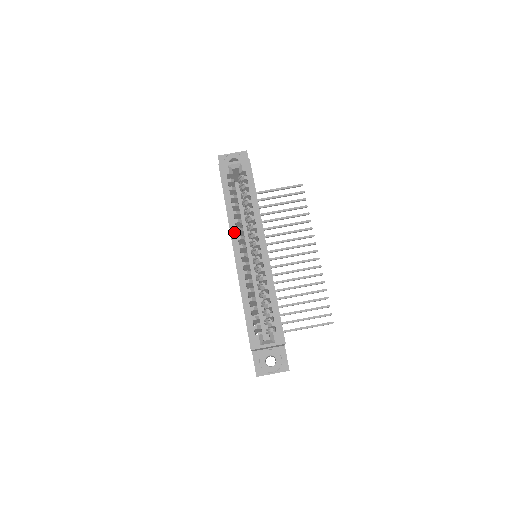
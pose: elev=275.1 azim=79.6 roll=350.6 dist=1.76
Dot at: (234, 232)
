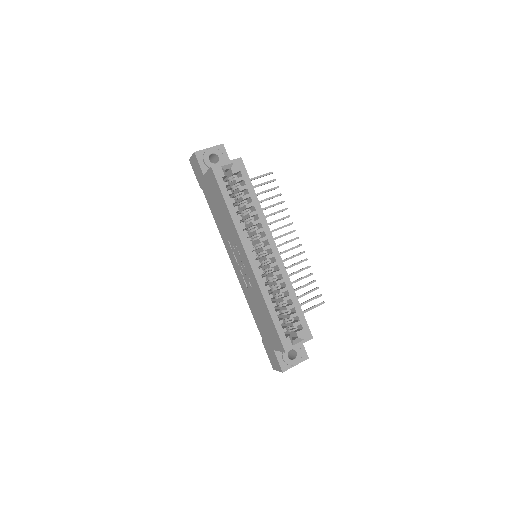
Dot at: (244, 239)
